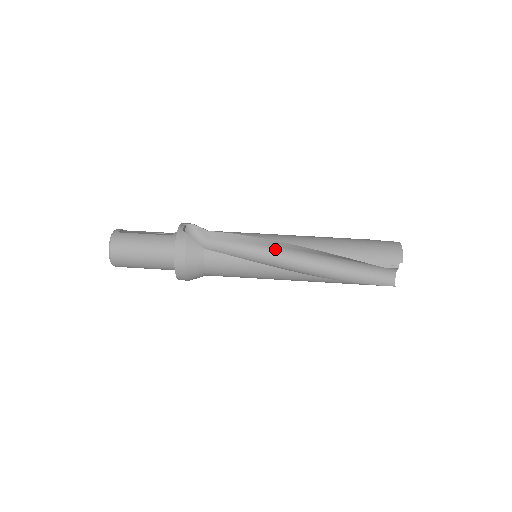
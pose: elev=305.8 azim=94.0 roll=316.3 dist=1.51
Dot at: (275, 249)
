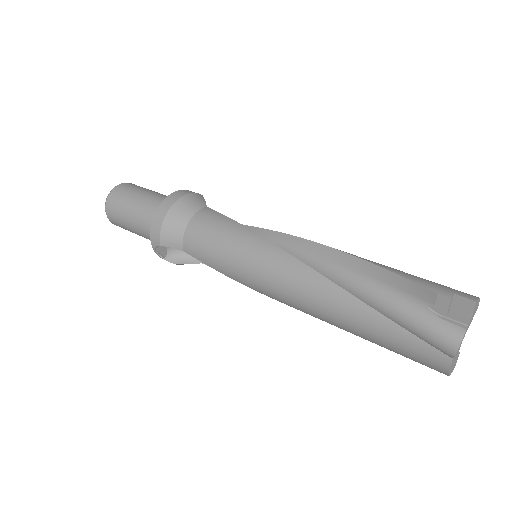
Dot at: (285, 249)
